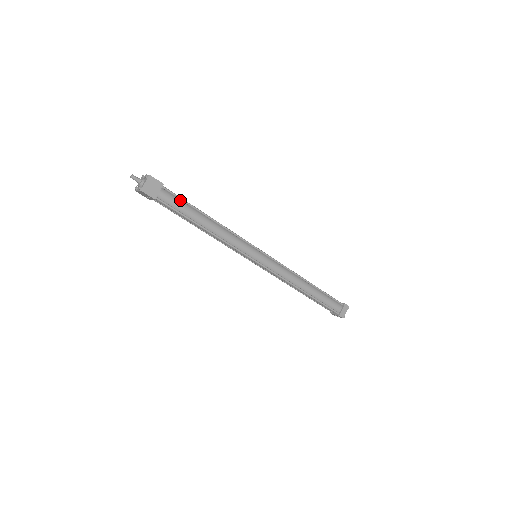
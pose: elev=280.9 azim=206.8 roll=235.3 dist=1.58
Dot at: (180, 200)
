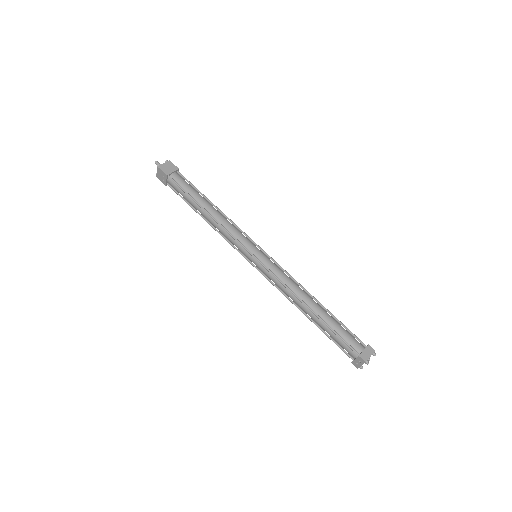
Dot at: (190, 185)
